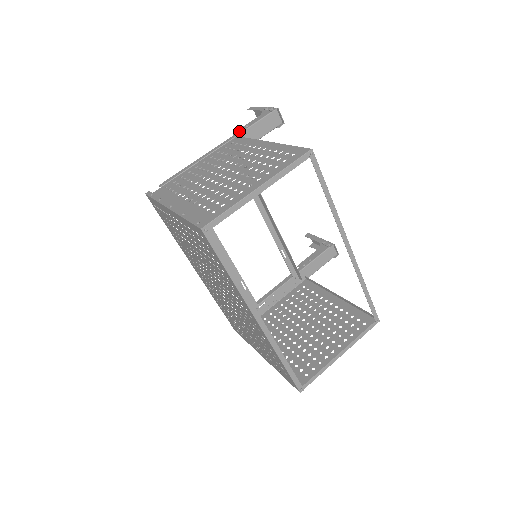
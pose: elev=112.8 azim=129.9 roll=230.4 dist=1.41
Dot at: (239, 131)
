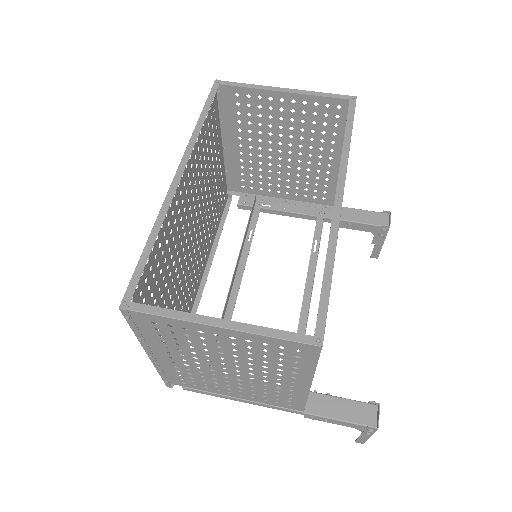
Dot at: occluded
